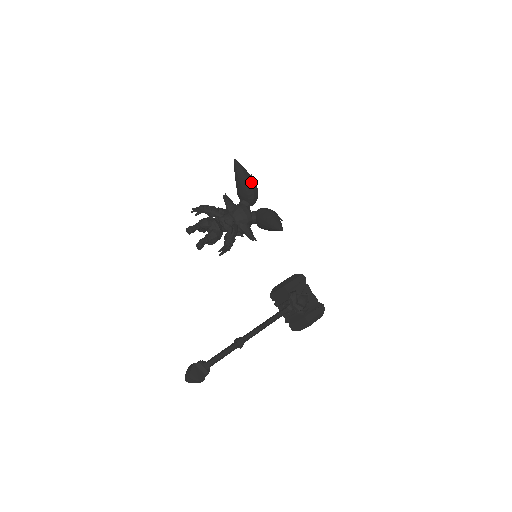
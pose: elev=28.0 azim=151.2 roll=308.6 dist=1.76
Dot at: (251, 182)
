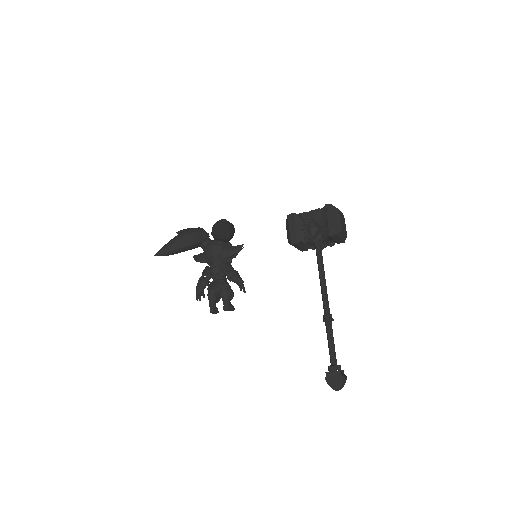
Dot at: (182, 240)
